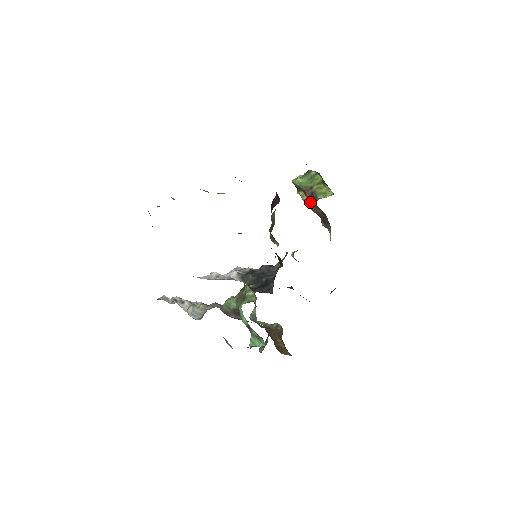
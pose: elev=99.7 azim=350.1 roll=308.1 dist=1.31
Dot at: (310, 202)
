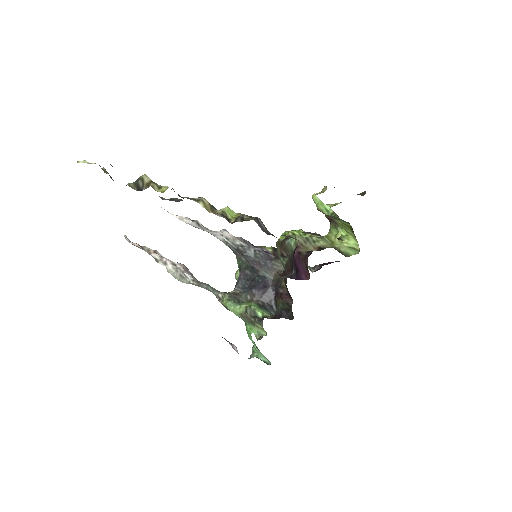
Dot at: occluded
